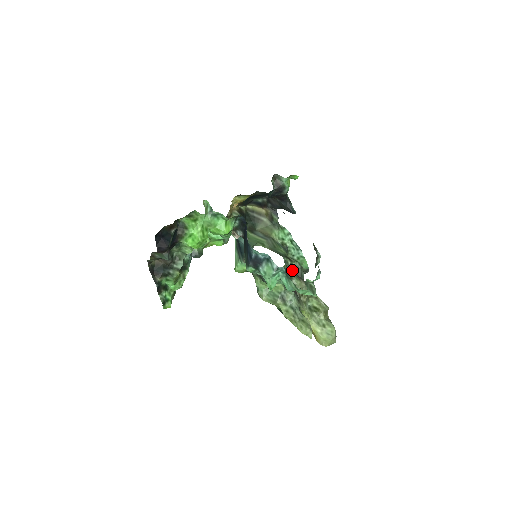
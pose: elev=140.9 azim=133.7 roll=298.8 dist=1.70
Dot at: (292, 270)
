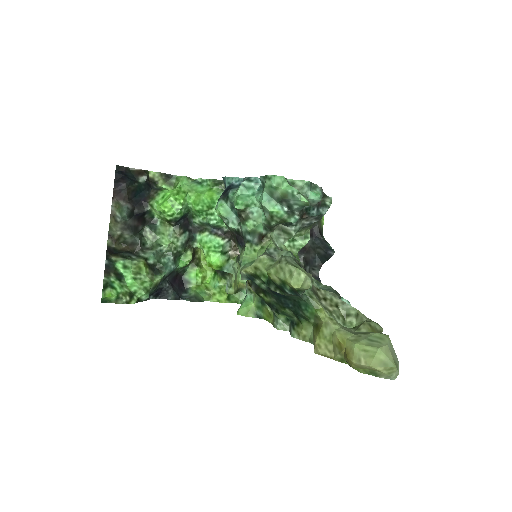
Dot at: occluded
